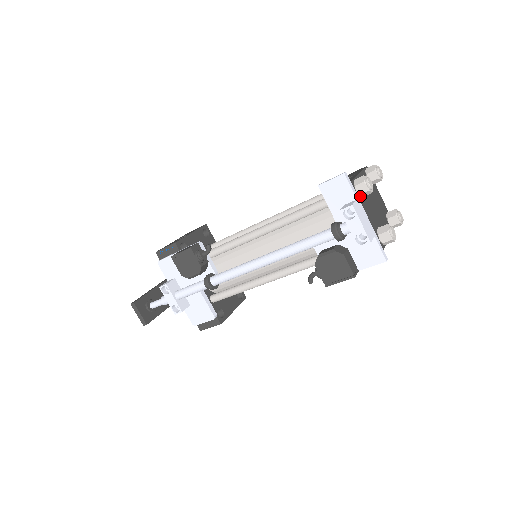
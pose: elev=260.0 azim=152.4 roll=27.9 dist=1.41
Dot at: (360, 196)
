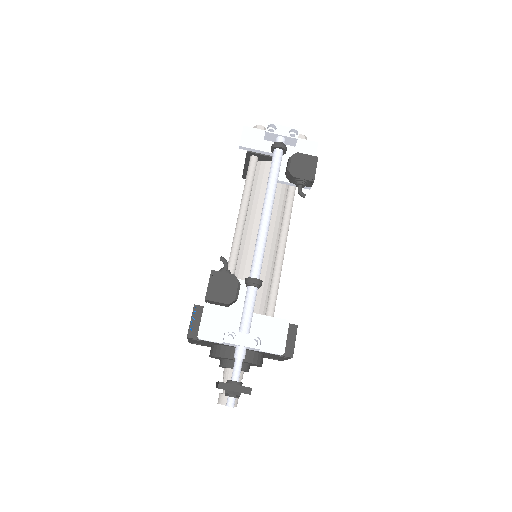
Dot at: occluded
